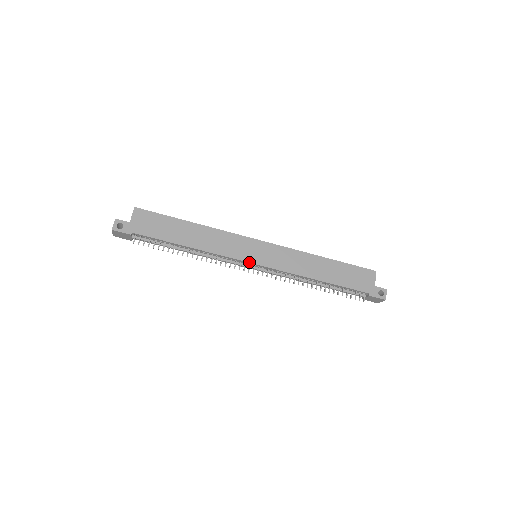
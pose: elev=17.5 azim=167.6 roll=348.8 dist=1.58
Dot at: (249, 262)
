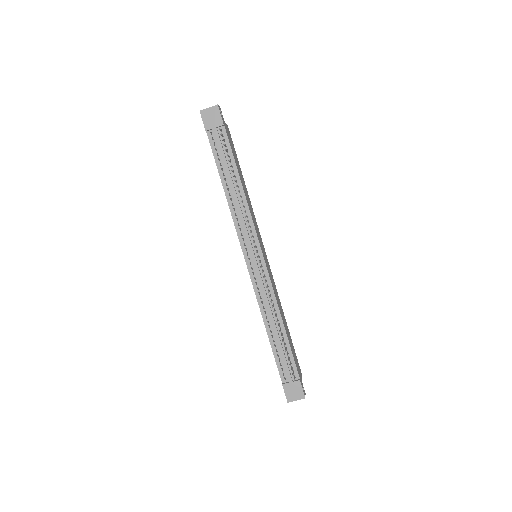
Dot at: (261, 248)
